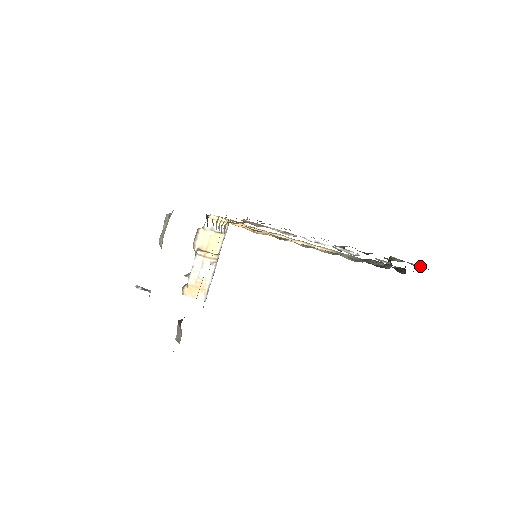
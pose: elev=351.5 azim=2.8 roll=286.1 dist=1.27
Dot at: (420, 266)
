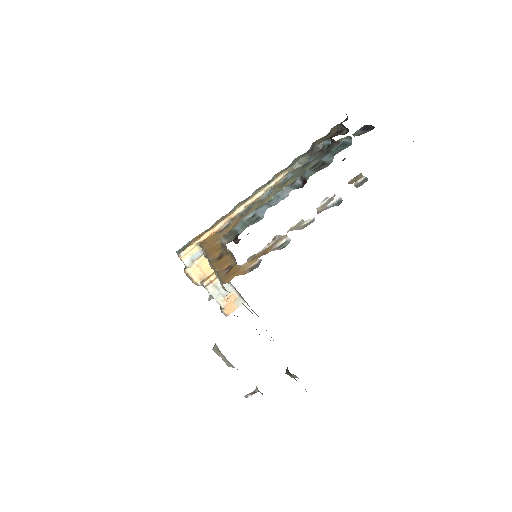
Dot at: (363, 127)
